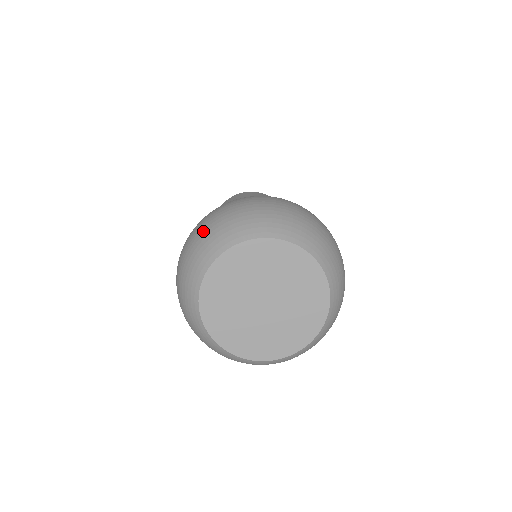
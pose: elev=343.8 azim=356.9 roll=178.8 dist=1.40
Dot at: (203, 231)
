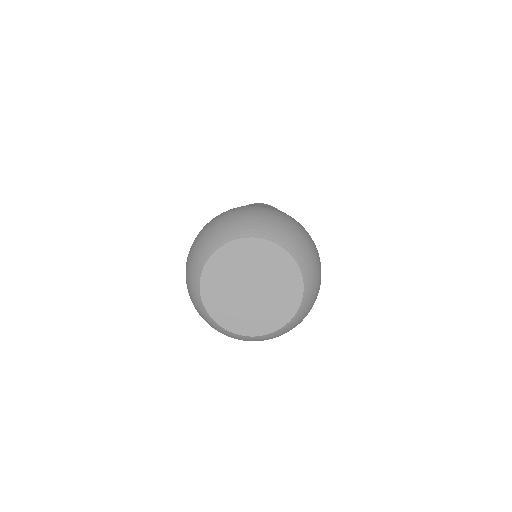
Dot at: (254, 214)
